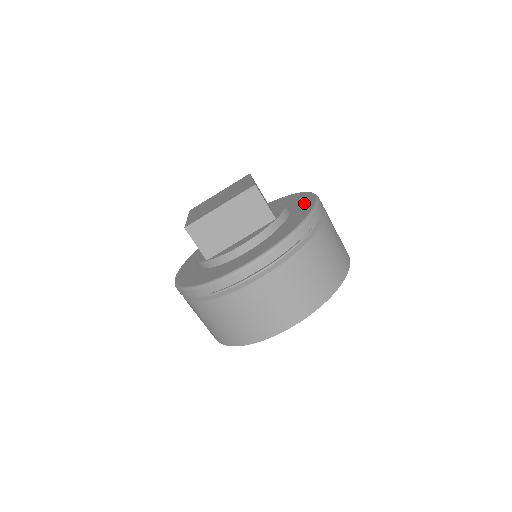
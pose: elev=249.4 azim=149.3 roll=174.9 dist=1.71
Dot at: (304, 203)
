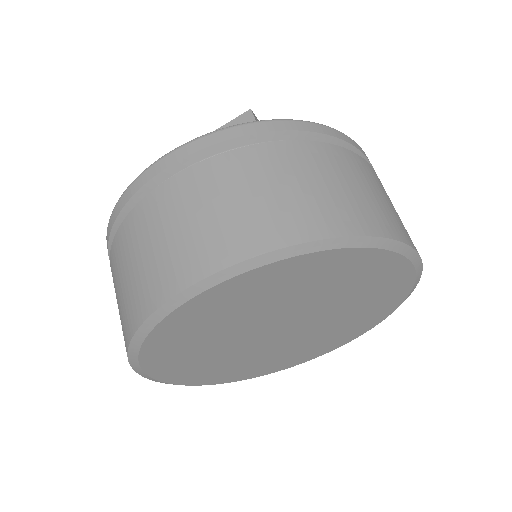
Dot at: occluded
